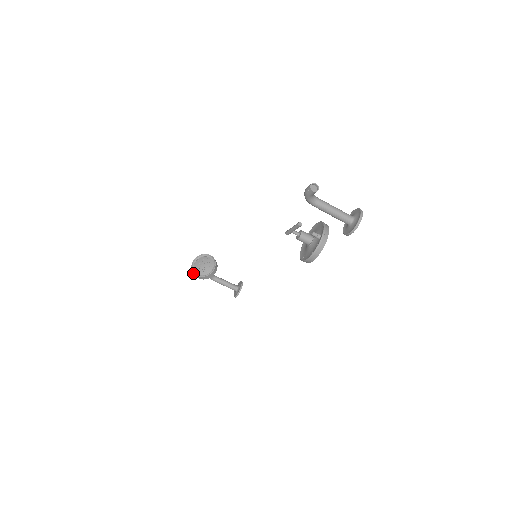
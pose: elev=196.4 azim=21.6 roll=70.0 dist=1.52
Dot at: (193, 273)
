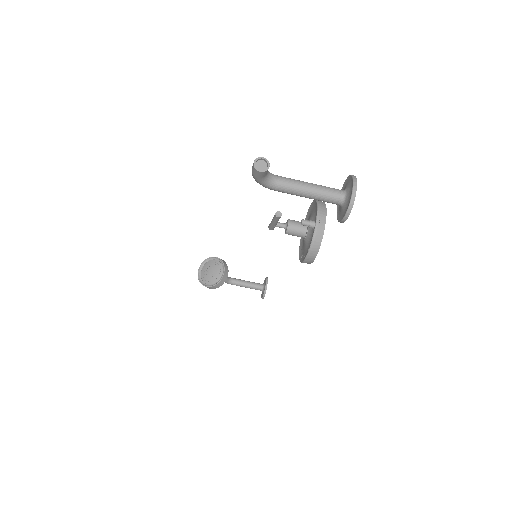
Dot at: occluded
